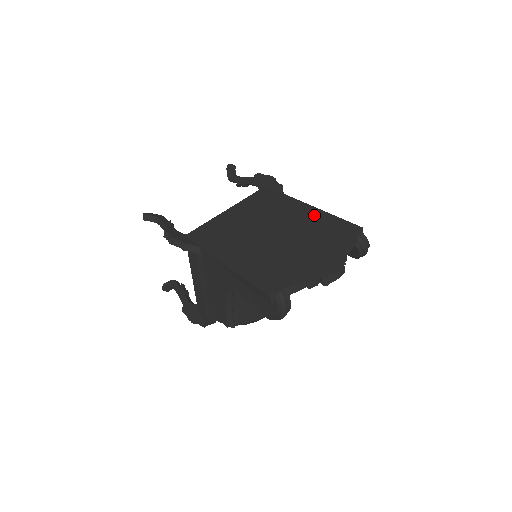
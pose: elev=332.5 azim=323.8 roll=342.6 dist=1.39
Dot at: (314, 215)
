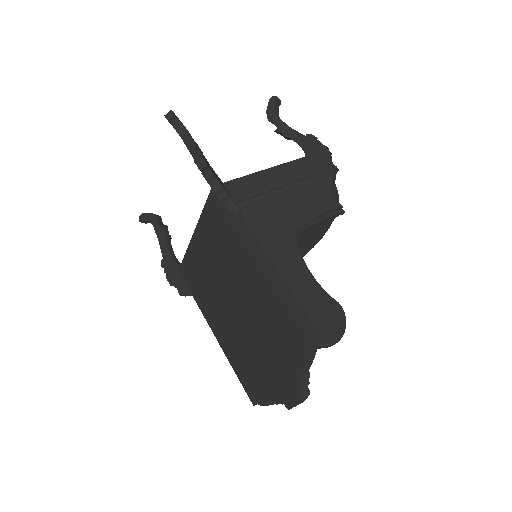
Dot at: (266, 287)
